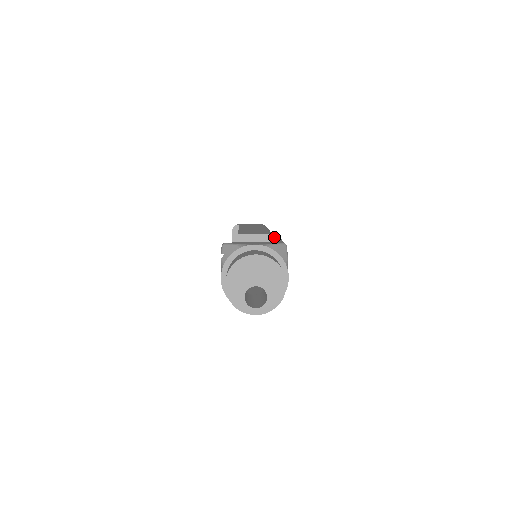
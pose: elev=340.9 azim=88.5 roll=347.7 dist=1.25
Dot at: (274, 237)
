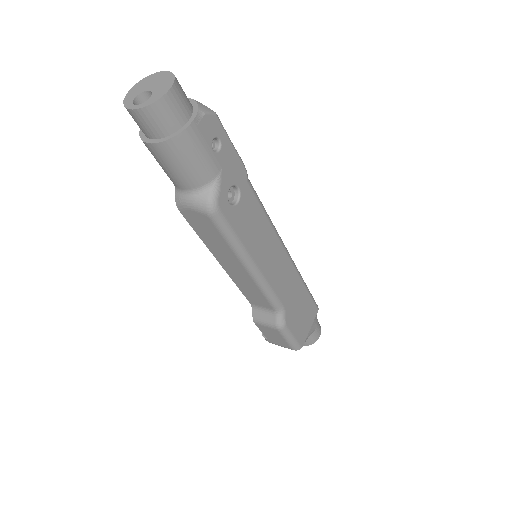
Dot at: occluded
